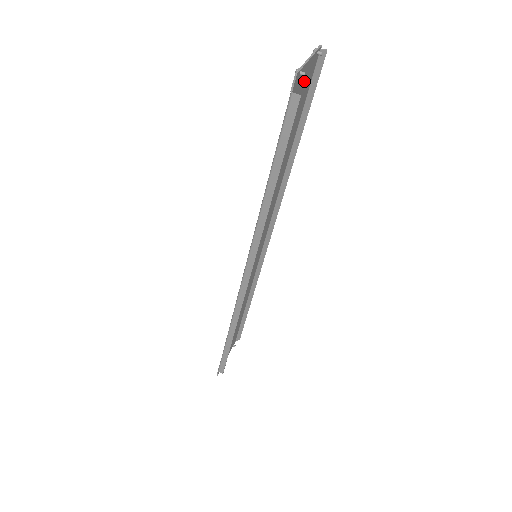
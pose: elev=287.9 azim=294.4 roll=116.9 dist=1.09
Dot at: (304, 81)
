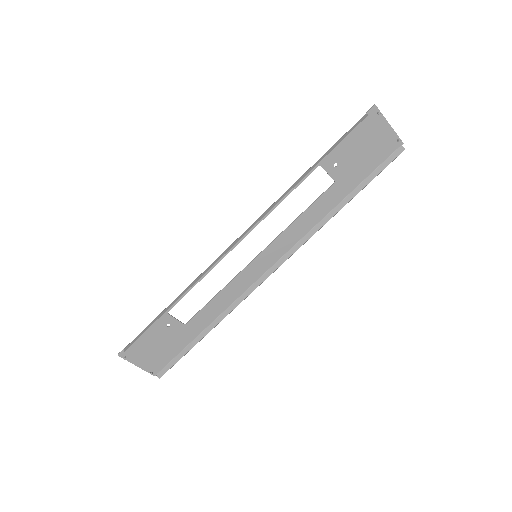
Dot at: (379, 138)
